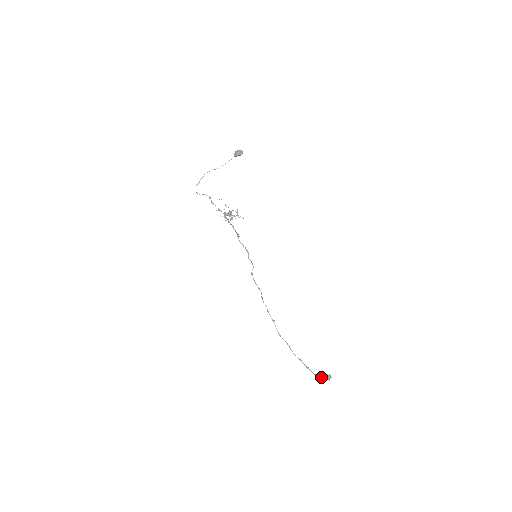
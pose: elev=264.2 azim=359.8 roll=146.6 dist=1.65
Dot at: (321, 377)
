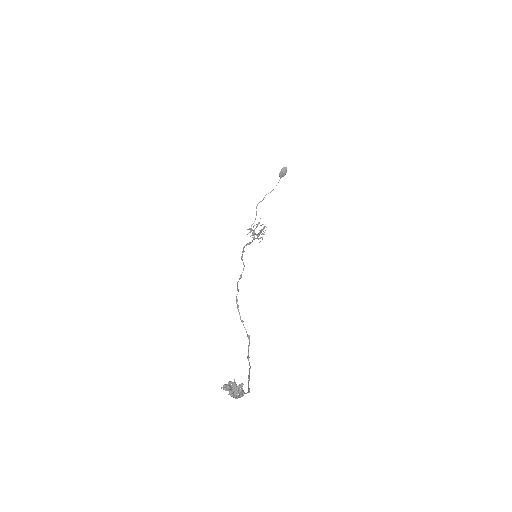
Dot at: (230, 393)
